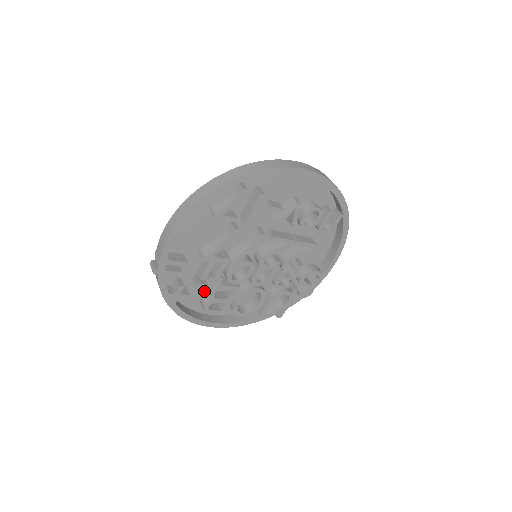
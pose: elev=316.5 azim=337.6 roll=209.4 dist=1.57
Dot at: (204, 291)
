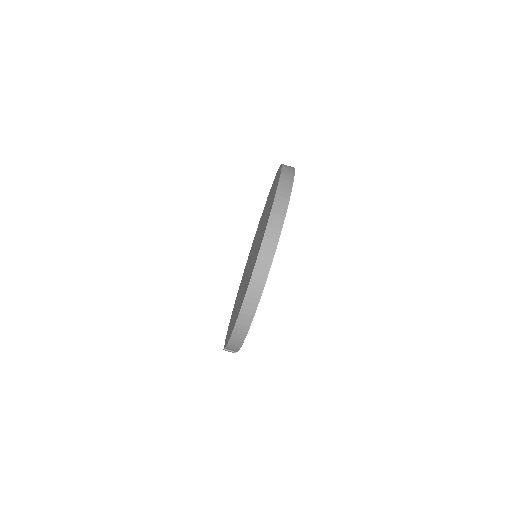
Dot at: occluded
